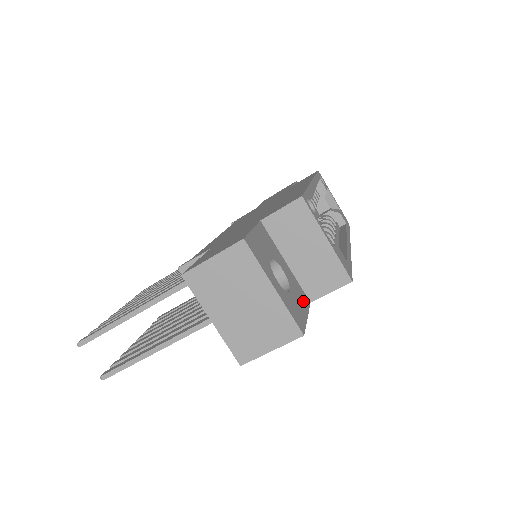
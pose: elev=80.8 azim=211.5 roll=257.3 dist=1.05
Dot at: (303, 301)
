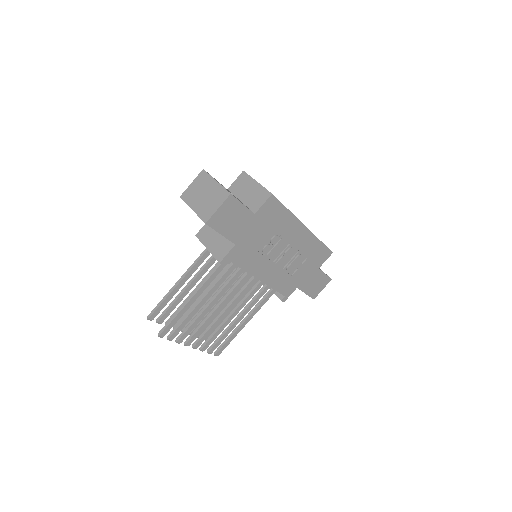
Dot at: occluded
